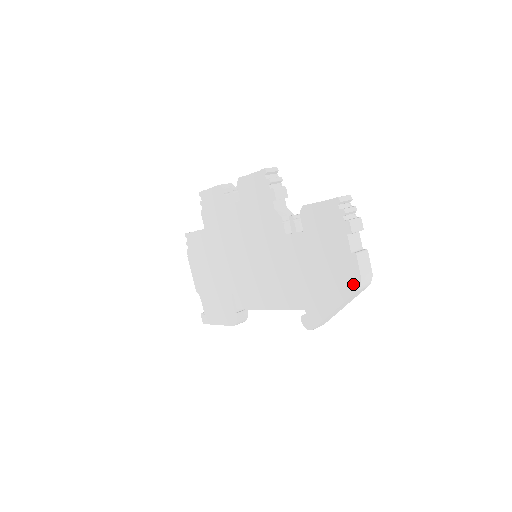
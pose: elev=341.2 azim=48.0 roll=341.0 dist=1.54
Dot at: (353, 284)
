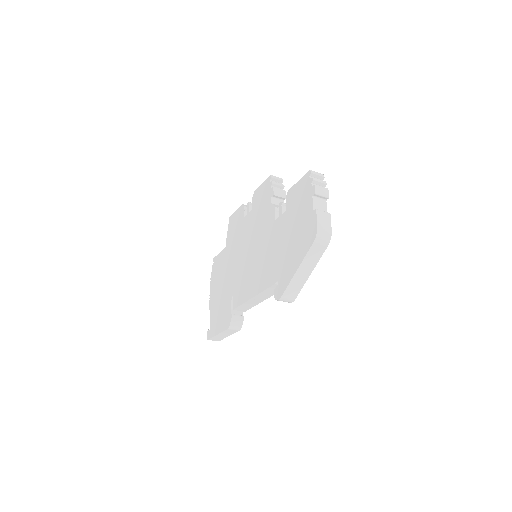
Dot at: (312, 237)
